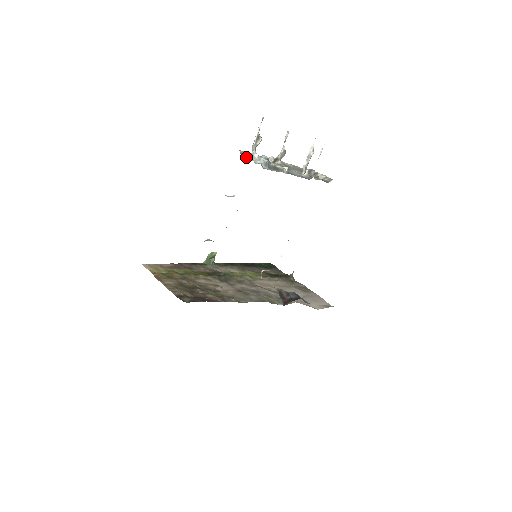
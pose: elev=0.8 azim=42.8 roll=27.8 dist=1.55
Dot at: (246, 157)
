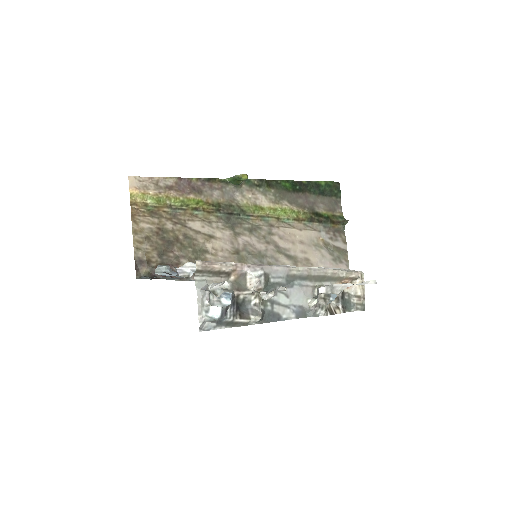
Dot at: (205, 275)
